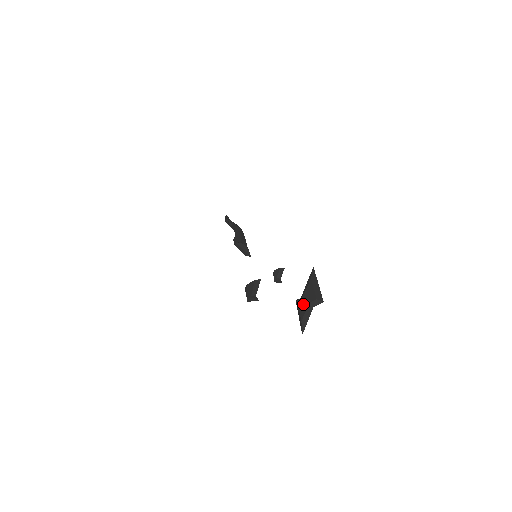
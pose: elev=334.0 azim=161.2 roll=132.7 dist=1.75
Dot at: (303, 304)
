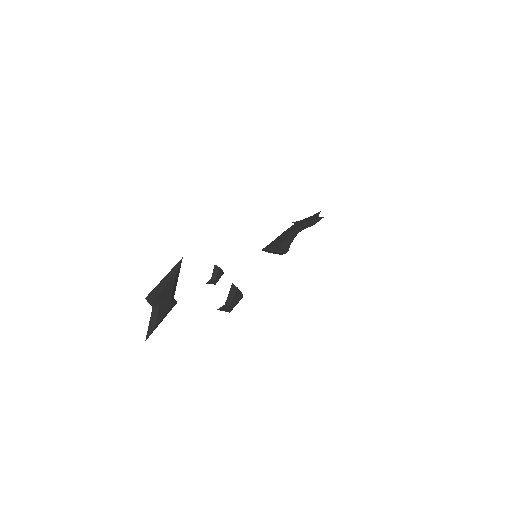
Dot at: occluded
